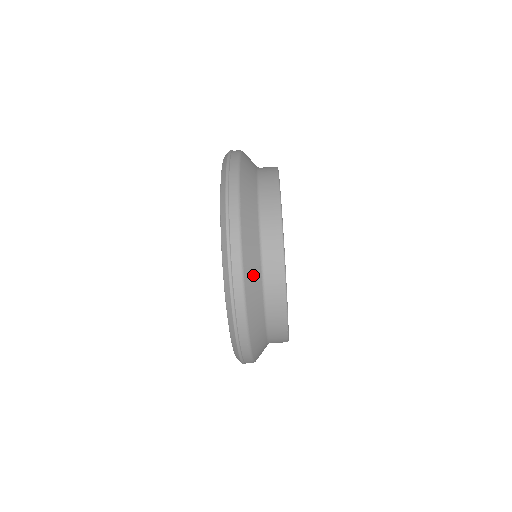
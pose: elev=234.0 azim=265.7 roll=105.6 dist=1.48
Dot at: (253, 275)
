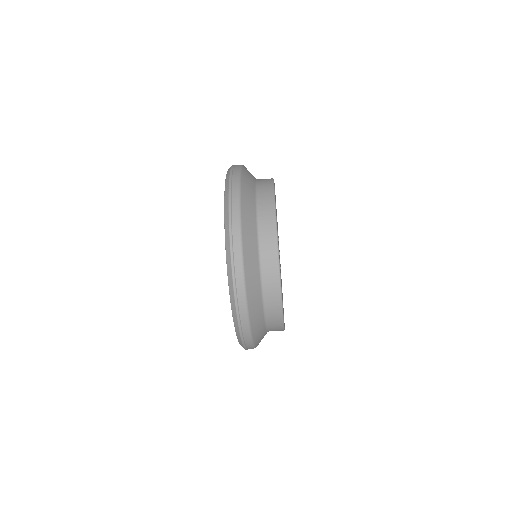
Dot at: (249, 227)
